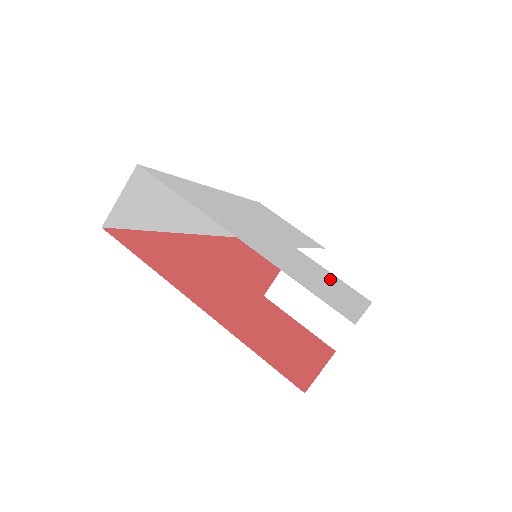
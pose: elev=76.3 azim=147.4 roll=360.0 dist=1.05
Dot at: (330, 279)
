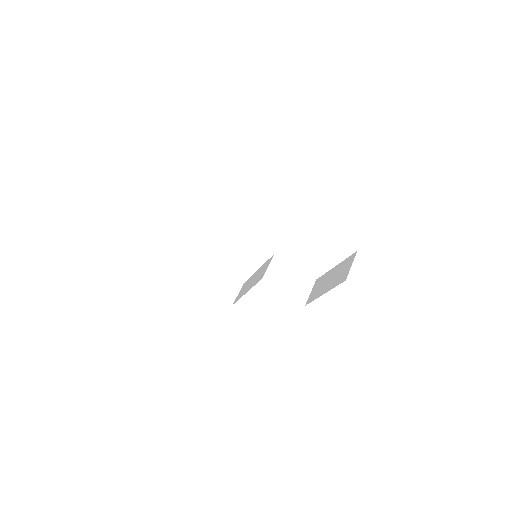
Dot at: occluded
